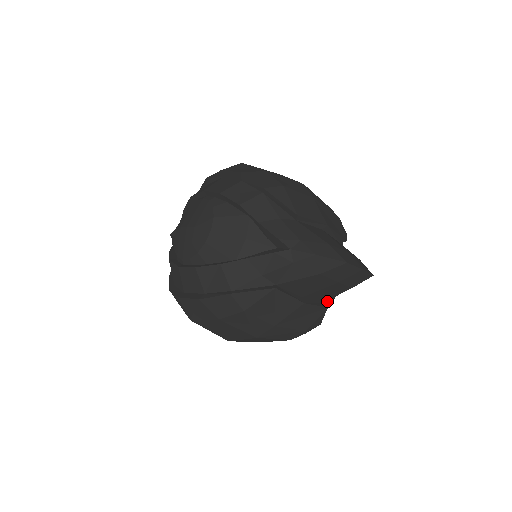
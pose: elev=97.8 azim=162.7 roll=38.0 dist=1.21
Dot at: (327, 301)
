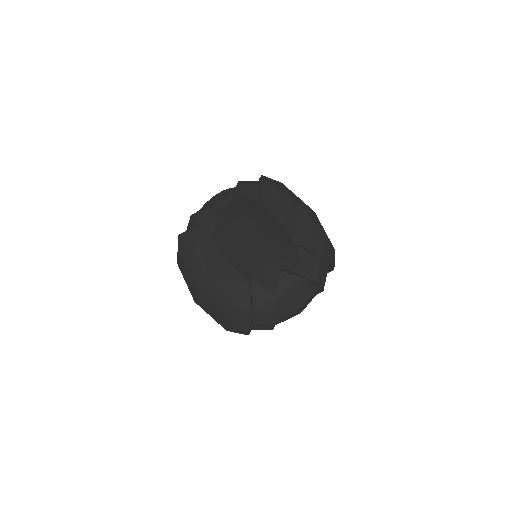
Dot at: (258, 284)
